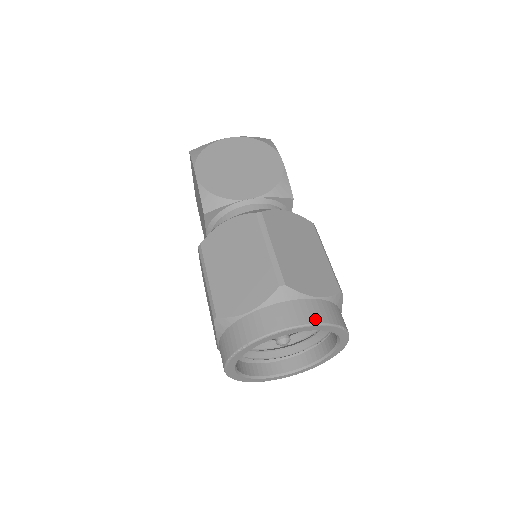
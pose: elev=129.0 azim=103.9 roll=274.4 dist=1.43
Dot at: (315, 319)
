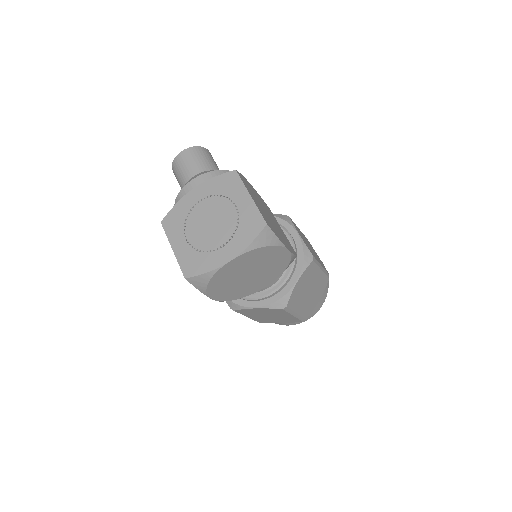
Dot at: (318, 309)
